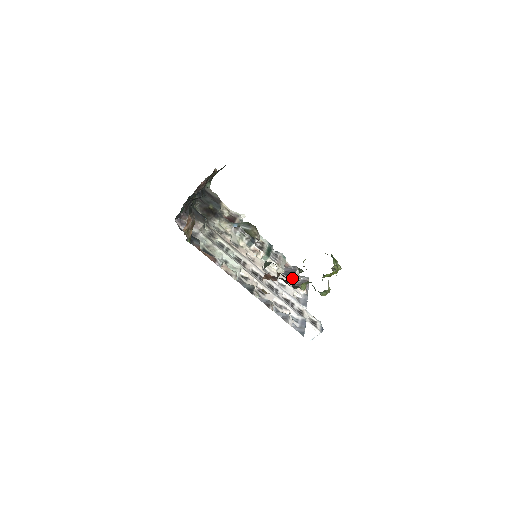
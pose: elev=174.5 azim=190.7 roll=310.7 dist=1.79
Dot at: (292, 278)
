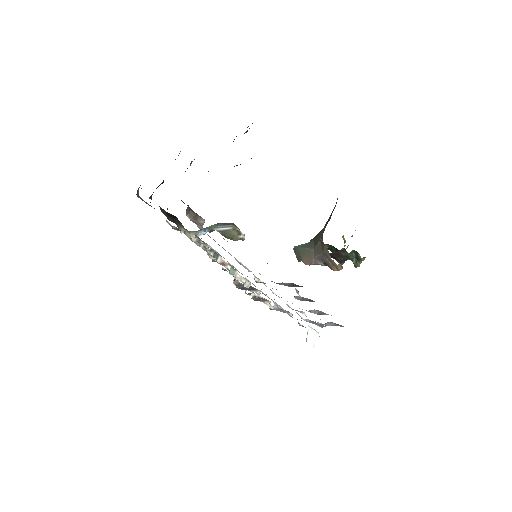
Dot at: (258, 290)
